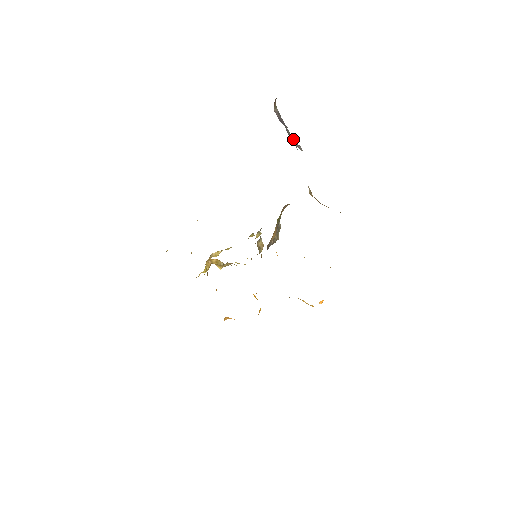
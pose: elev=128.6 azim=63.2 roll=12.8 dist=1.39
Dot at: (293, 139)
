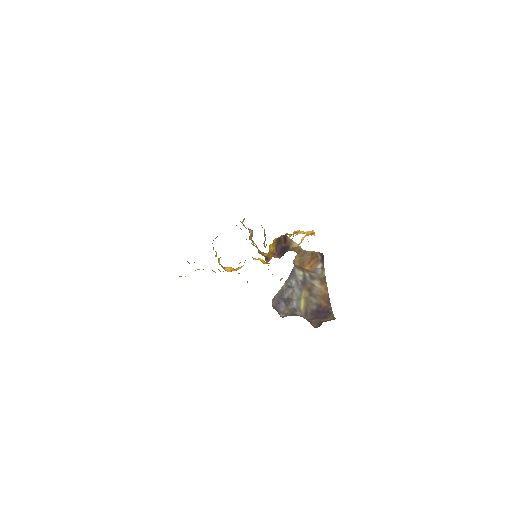
Dot at: (284, 286)
